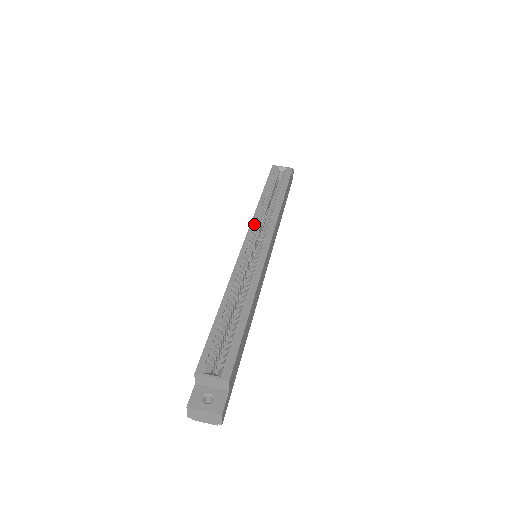
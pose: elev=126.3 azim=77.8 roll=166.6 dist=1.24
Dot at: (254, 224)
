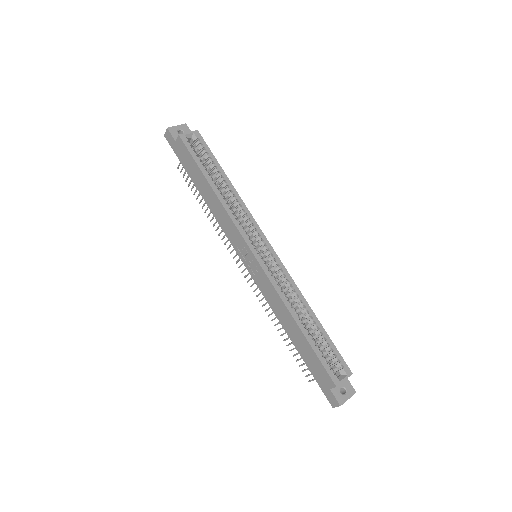
Dot at: (241, 229)
